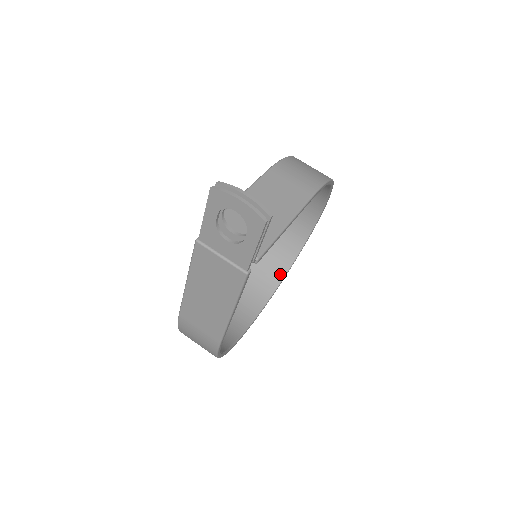
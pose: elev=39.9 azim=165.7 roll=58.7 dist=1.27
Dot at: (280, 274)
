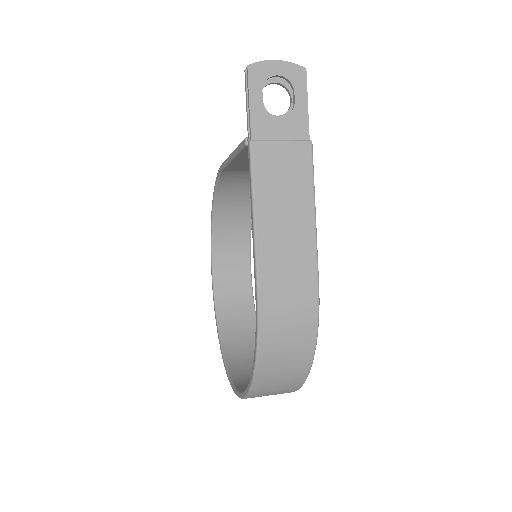
Dot at: occluded
